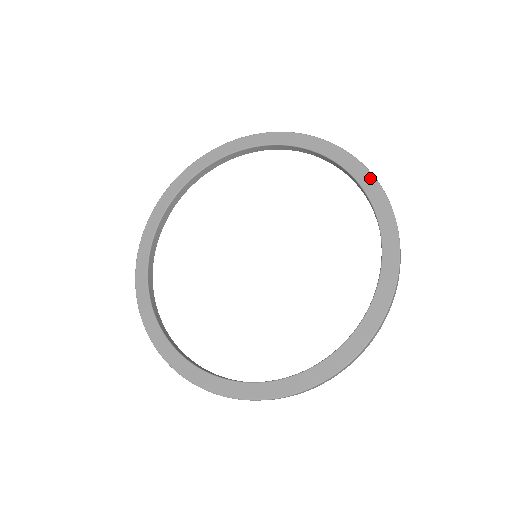
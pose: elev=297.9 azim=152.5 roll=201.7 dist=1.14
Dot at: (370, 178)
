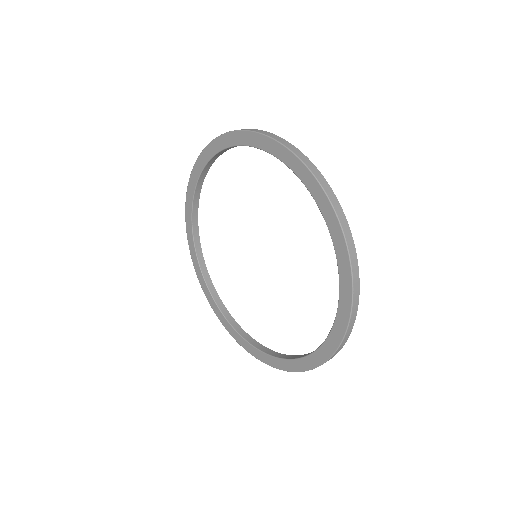
Dot at: (323, 196)
